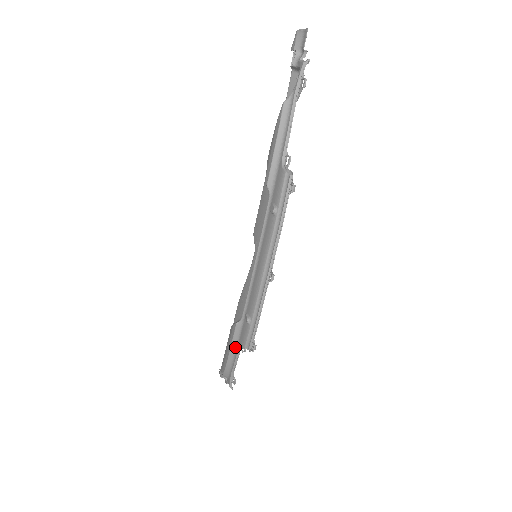
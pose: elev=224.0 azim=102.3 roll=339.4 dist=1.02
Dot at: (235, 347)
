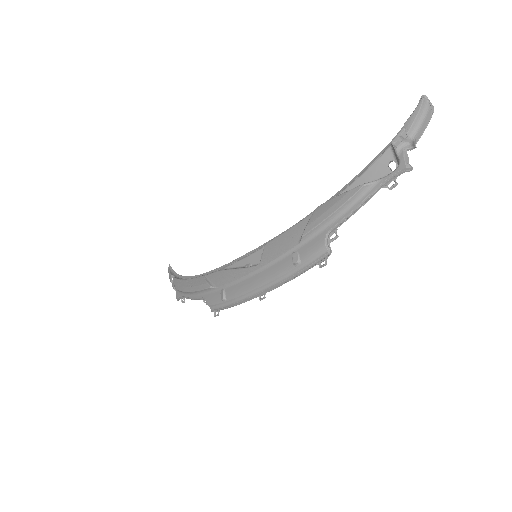
Dot at: (199, 293)
